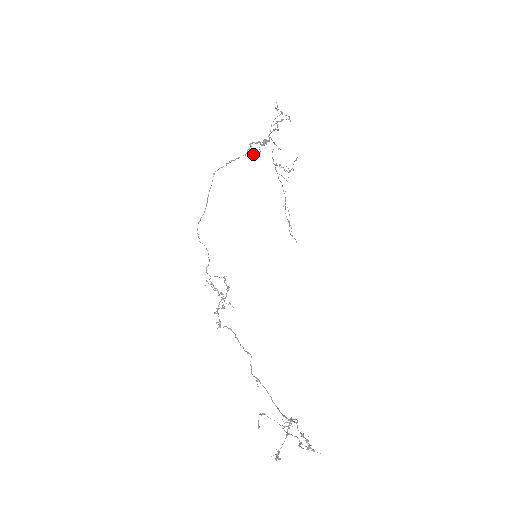
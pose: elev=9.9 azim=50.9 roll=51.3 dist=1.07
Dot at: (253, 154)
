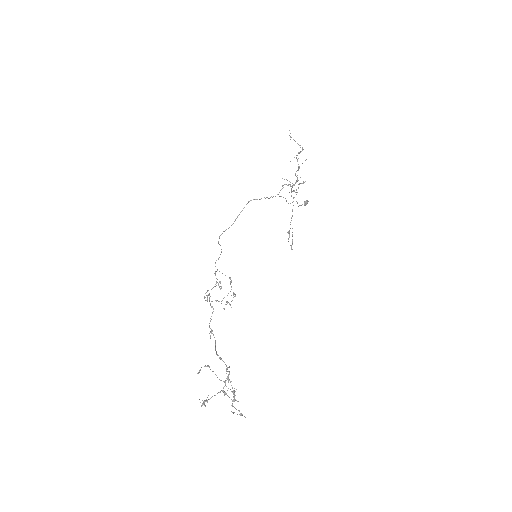
Dot at: (290, 203)
